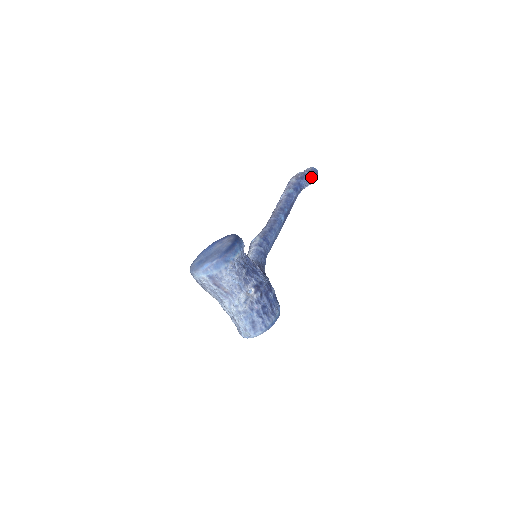
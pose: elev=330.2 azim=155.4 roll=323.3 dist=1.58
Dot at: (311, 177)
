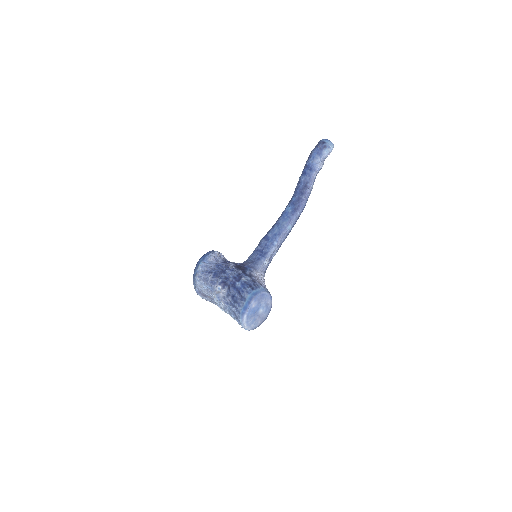
Dot at: (317, 151)
